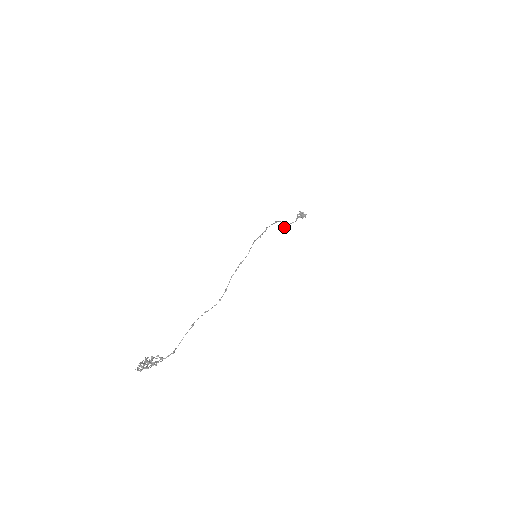
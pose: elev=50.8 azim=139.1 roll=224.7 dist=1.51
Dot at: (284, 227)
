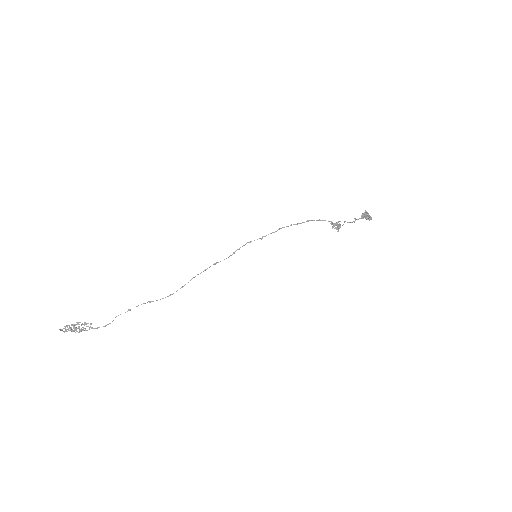
Dot at: (335, 225)
